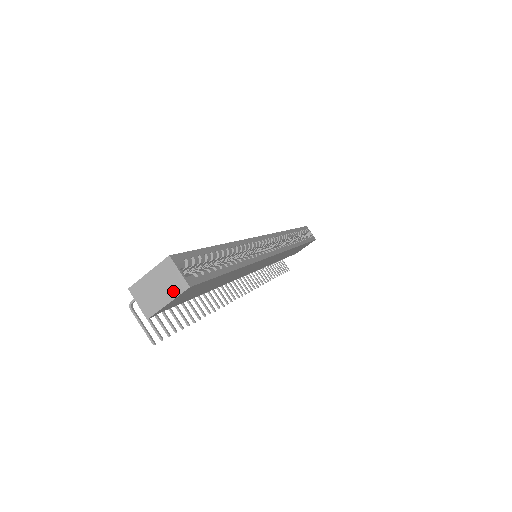
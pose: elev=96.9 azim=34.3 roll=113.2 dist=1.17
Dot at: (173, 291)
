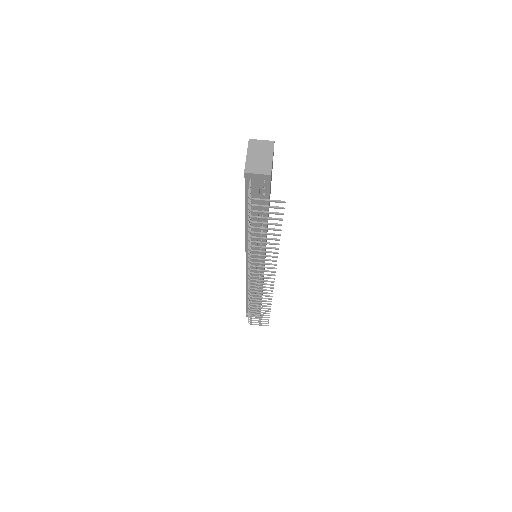
Dot at: (269, 150)
